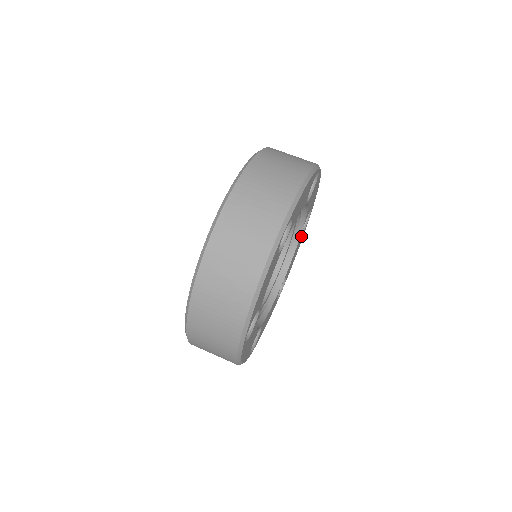
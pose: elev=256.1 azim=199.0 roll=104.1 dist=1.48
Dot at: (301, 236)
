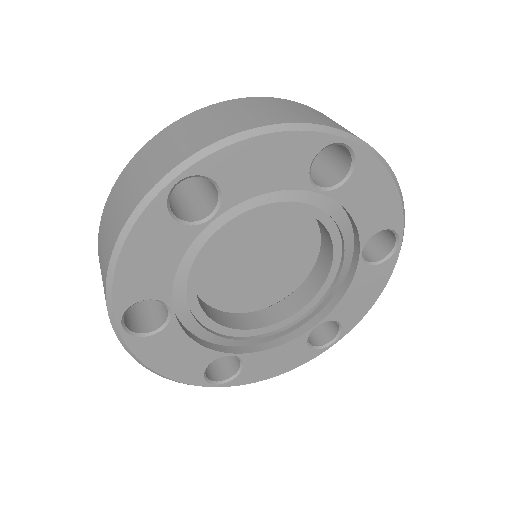
Dot at: (371, 269)
